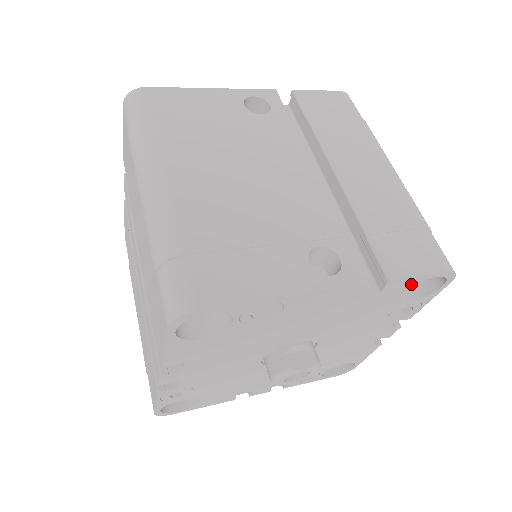
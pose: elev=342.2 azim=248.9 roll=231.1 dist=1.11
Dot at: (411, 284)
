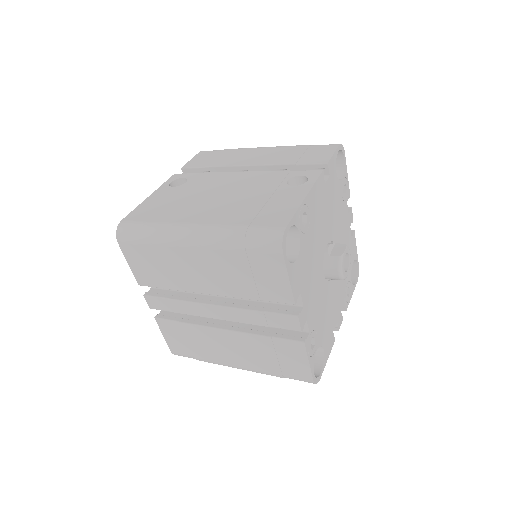
Dot at: (335, 163)
